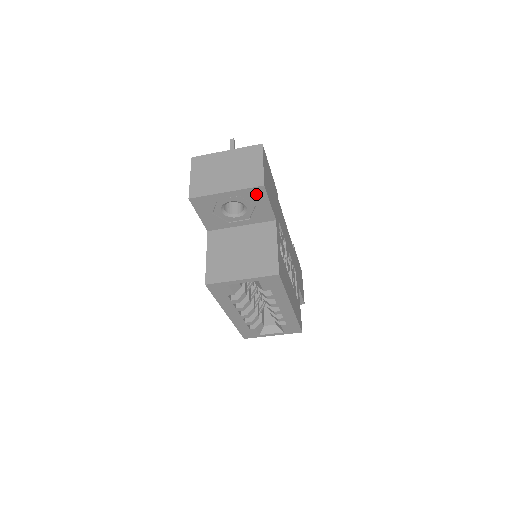
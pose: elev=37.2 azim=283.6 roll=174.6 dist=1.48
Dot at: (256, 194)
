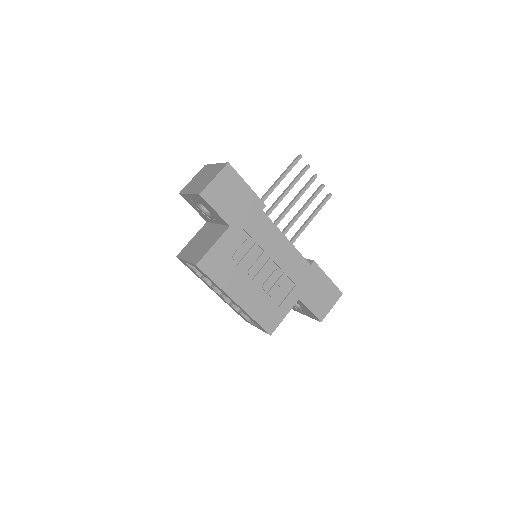
Dot at: (202, 200)
